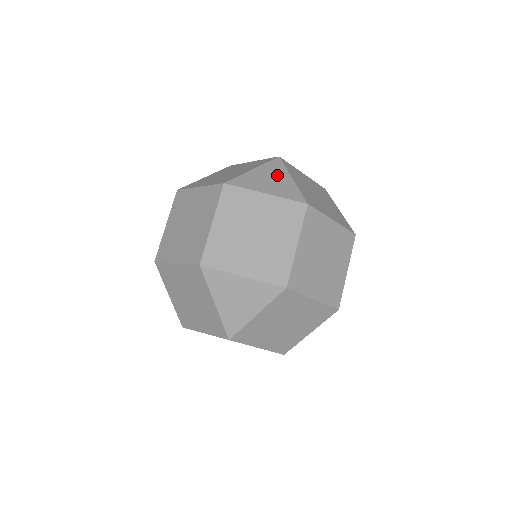
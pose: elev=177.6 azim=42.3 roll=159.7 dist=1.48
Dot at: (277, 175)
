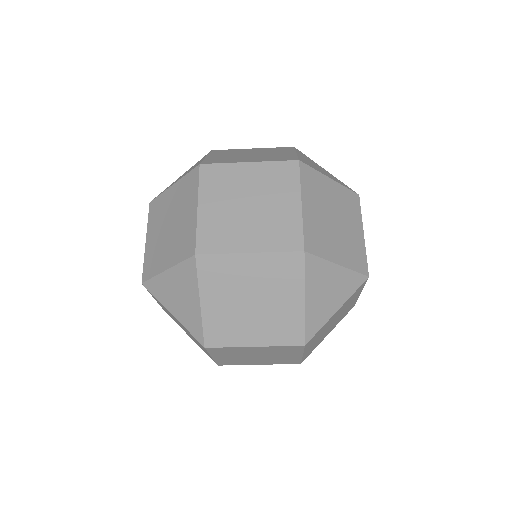
Dot at: (315, 164)
